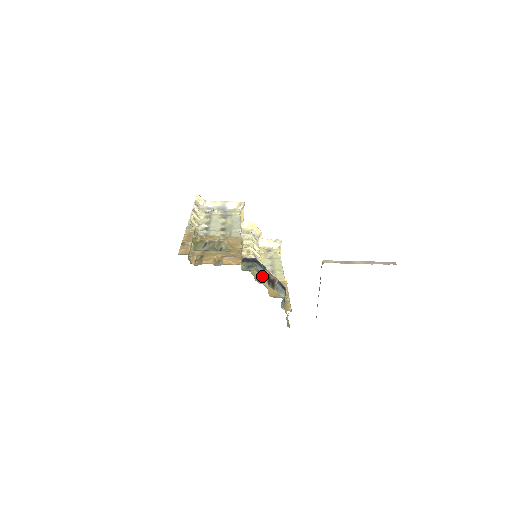
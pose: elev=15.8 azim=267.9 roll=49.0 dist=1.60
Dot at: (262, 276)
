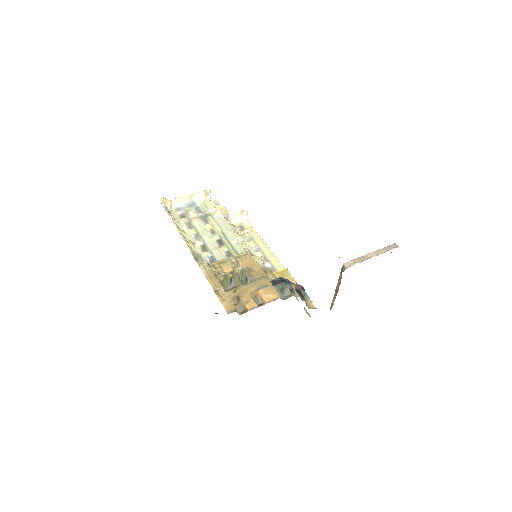
Dot at: (294, 293)
